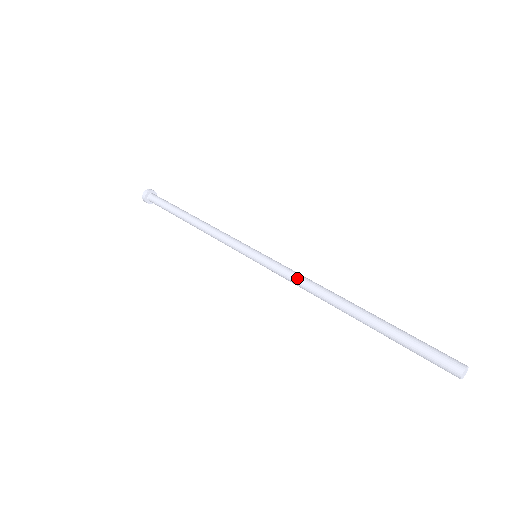
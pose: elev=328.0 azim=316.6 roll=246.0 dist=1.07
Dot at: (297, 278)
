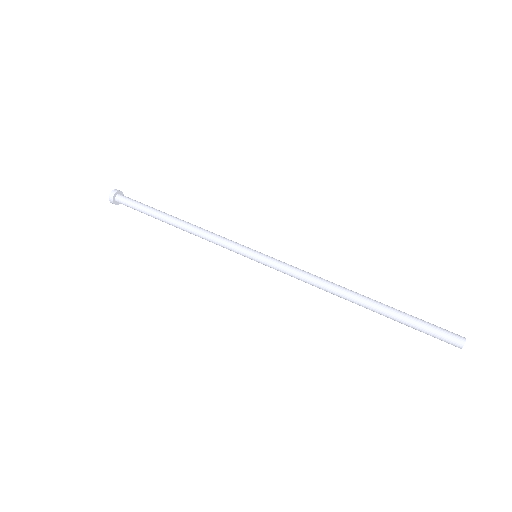
Dot at: (307, 272)
